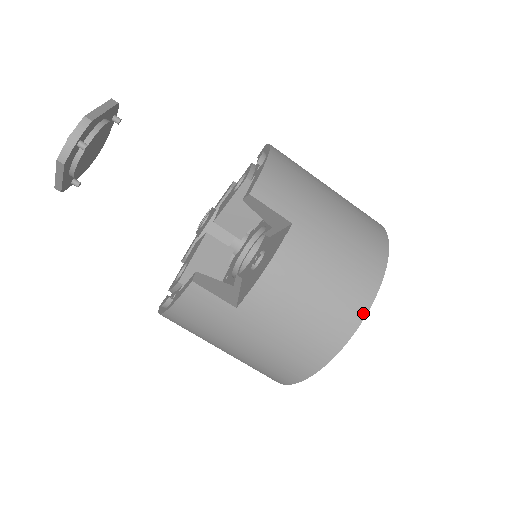
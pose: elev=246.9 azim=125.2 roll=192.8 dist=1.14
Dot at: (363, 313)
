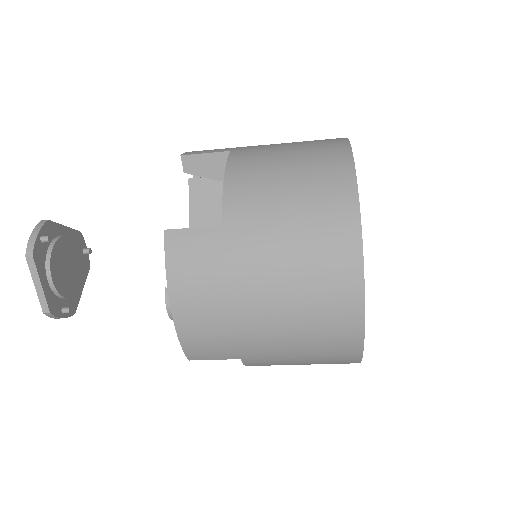
Dot at: occluded
